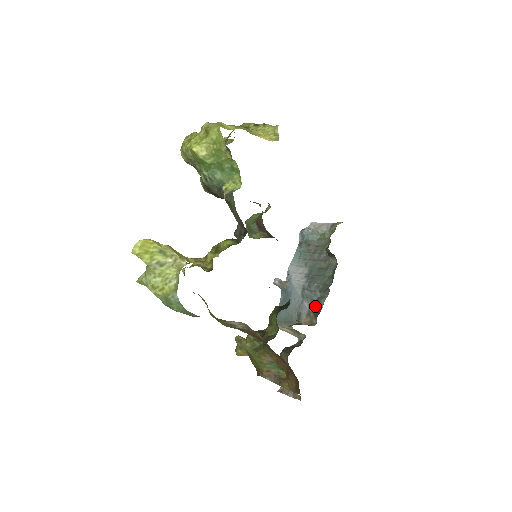
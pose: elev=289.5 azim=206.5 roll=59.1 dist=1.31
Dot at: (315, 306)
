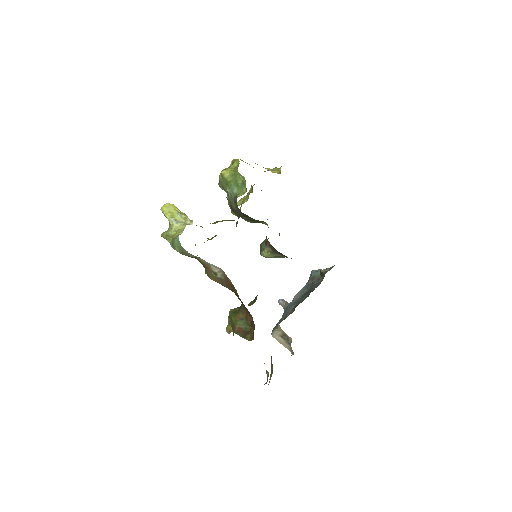
Dot at: (298, 304)
